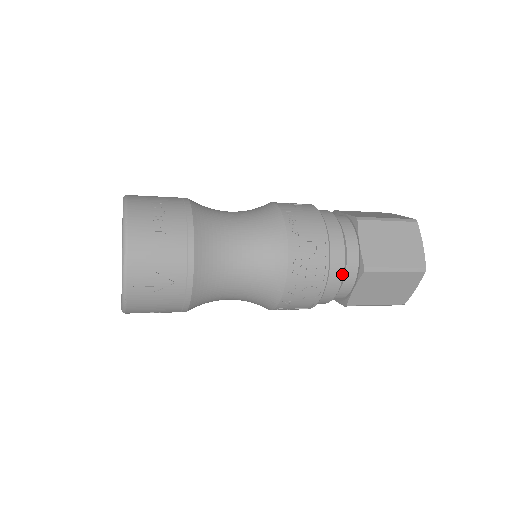
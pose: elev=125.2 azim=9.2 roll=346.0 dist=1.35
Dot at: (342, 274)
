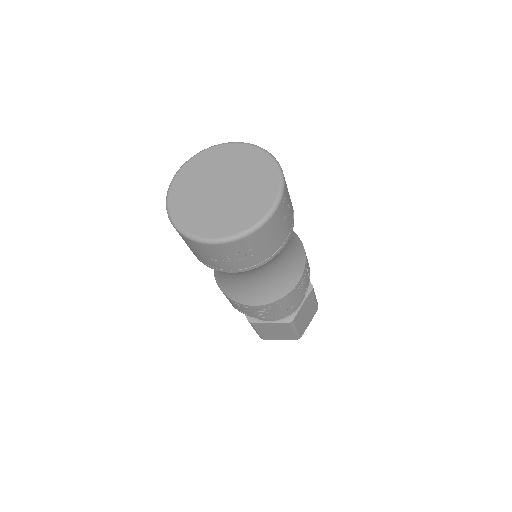
Dot at: occluded
